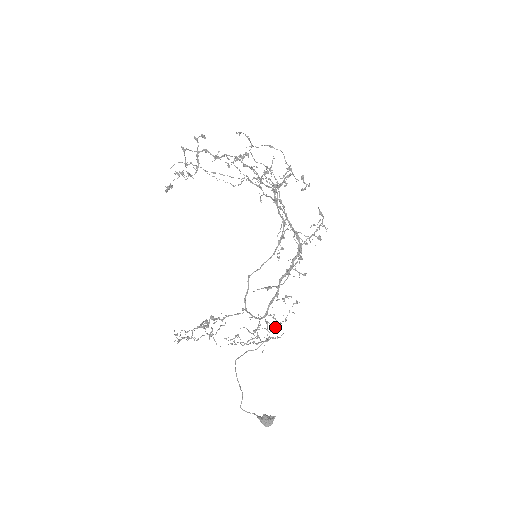
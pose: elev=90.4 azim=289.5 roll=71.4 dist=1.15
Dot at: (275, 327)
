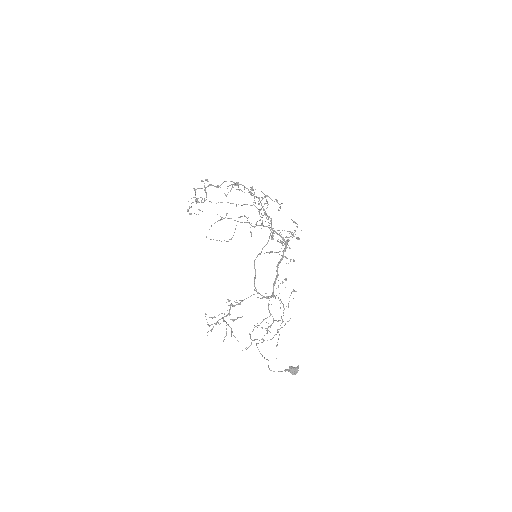
Dot at: (282, 322)
